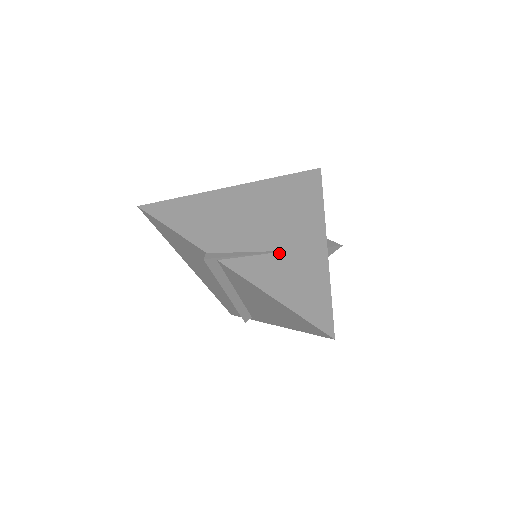
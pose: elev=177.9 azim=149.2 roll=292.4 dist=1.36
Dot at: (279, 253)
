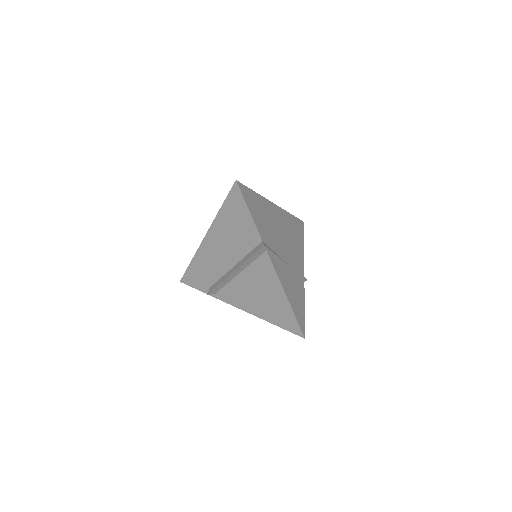
Dot at: (288, 266)
